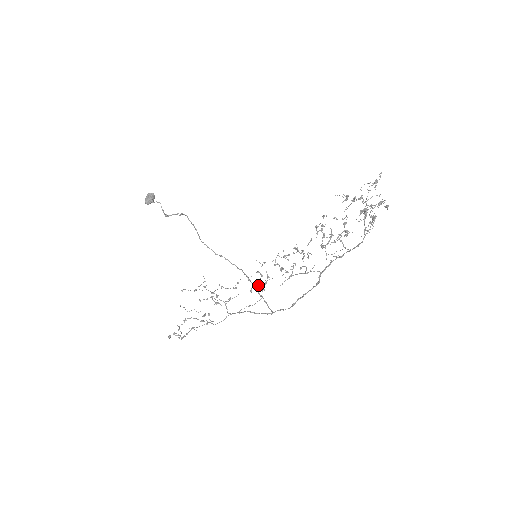
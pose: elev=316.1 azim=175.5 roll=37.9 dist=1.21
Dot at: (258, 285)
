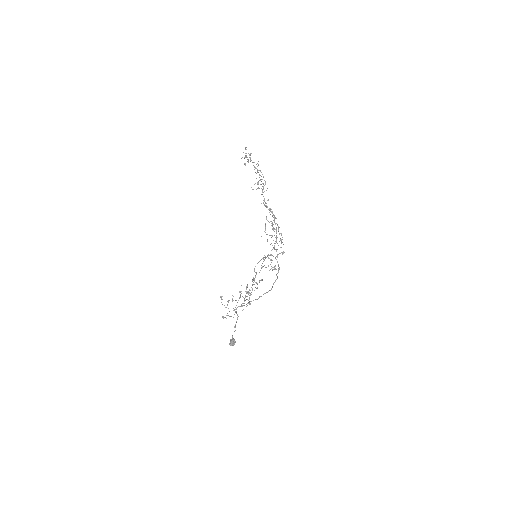
Dot at: occluded
